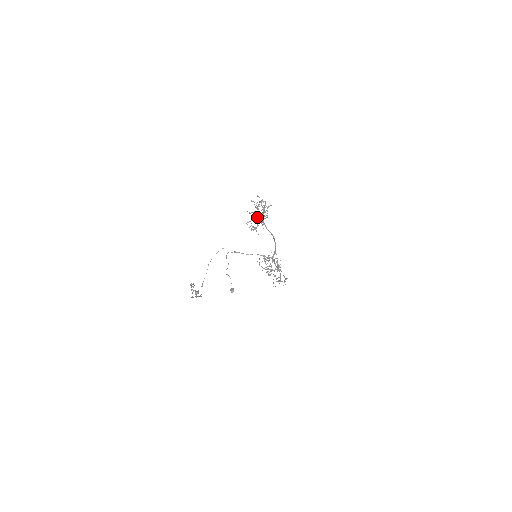
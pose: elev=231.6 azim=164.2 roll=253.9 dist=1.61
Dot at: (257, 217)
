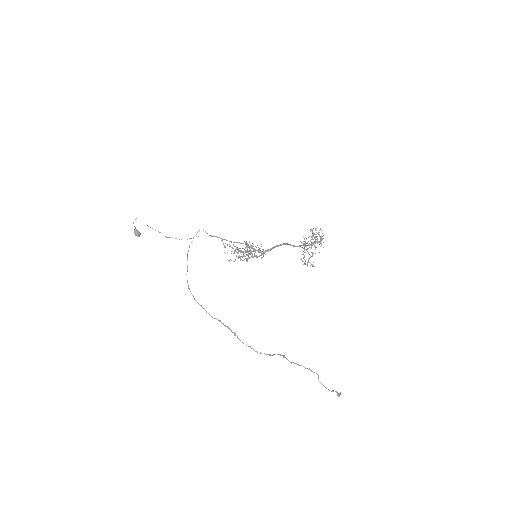
Dot at: occluded
